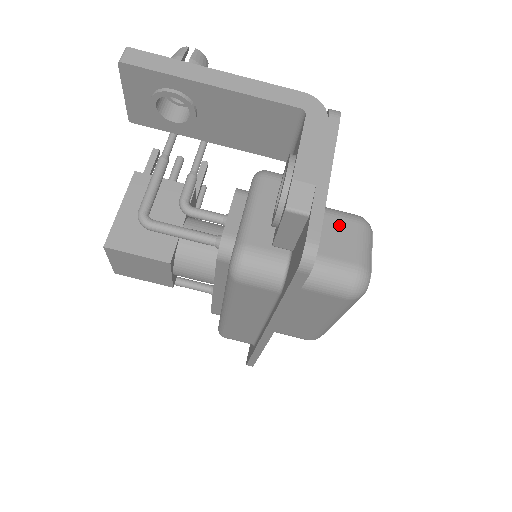
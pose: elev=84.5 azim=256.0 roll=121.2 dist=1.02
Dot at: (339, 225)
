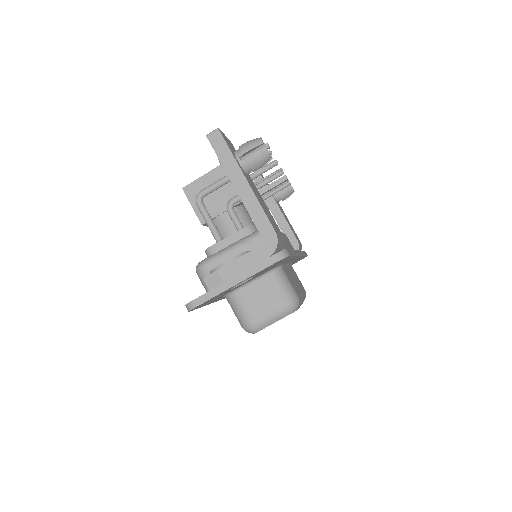
Dot at: (273, 294)
